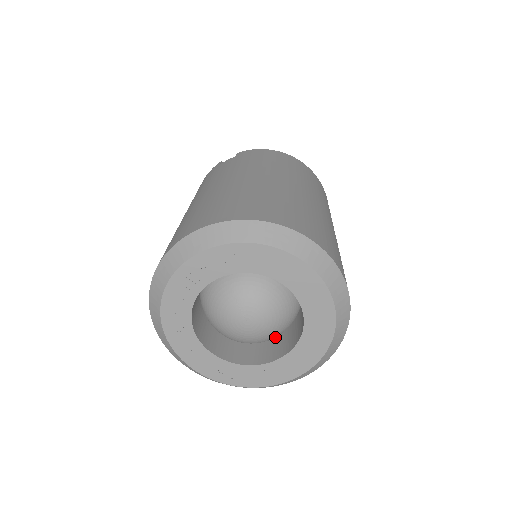
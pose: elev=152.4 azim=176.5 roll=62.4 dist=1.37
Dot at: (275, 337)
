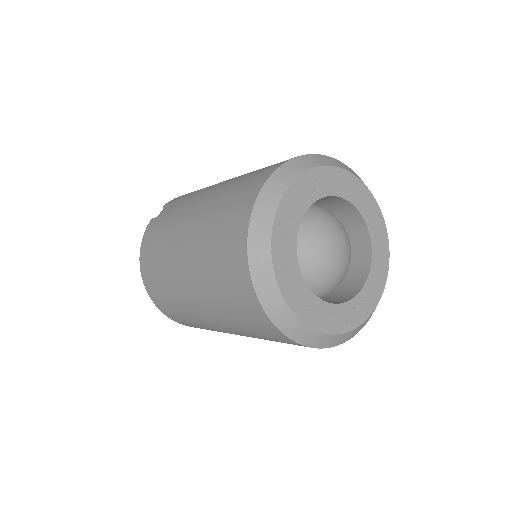
Dot at: occluded
